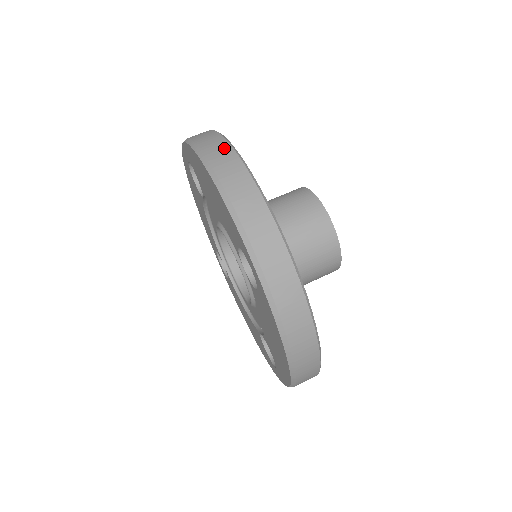
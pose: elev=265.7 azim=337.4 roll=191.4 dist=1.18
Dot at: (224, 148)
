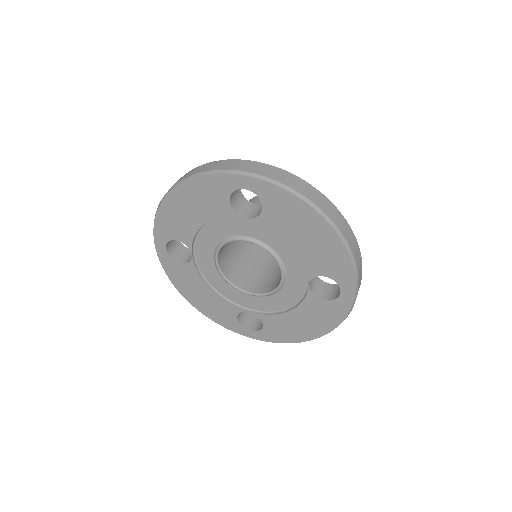
Dot at: (333, 208)
